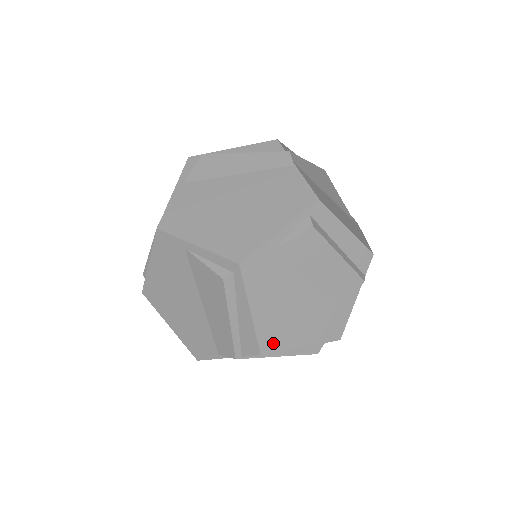
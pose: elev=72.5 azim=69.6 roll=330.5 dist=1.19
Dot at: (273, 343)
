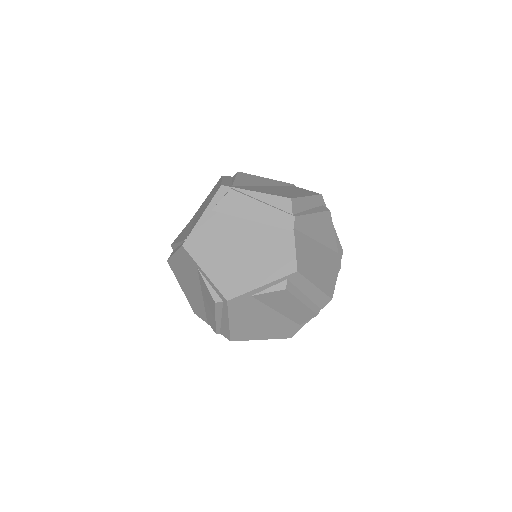
Dot at: (241, 337)
